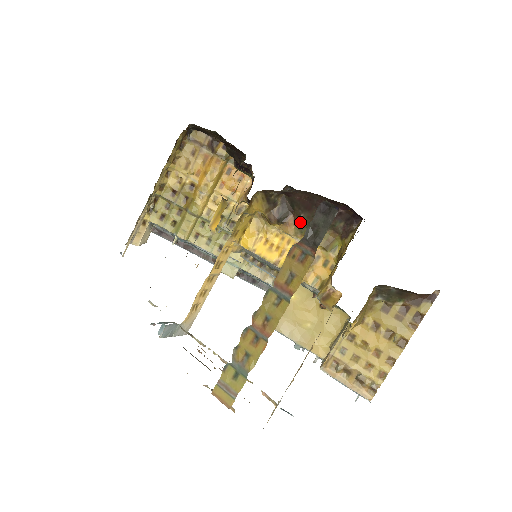
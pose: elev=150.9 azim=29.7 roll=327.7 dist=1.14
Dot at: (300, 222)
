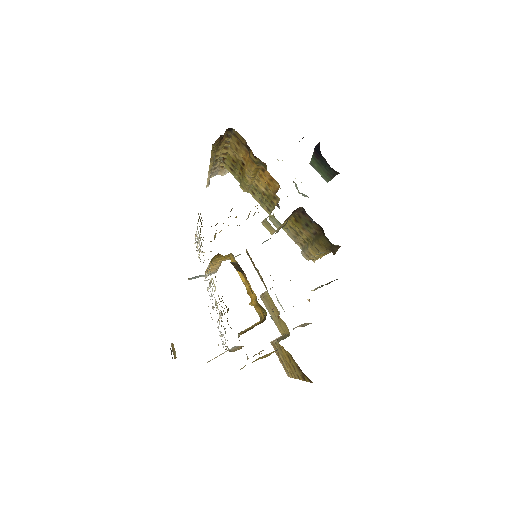
Dot at: occluded
